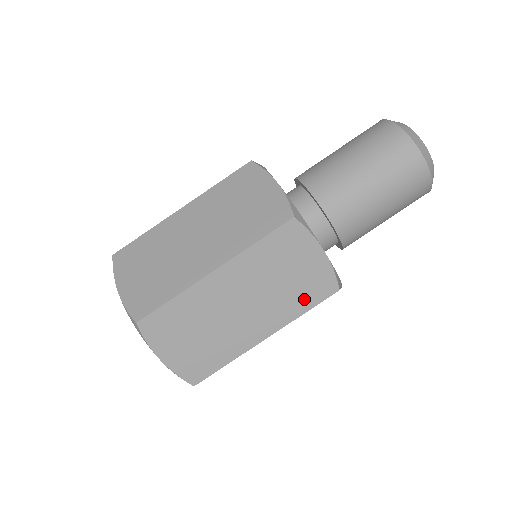
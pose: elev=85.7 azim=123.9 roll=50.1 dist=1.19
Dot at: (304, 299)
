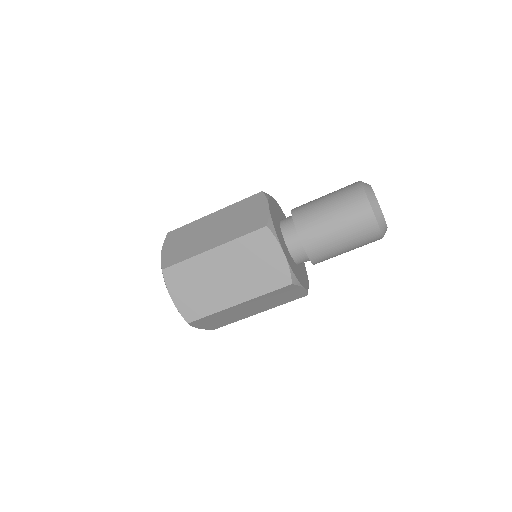
Dot at: (286, 301)
